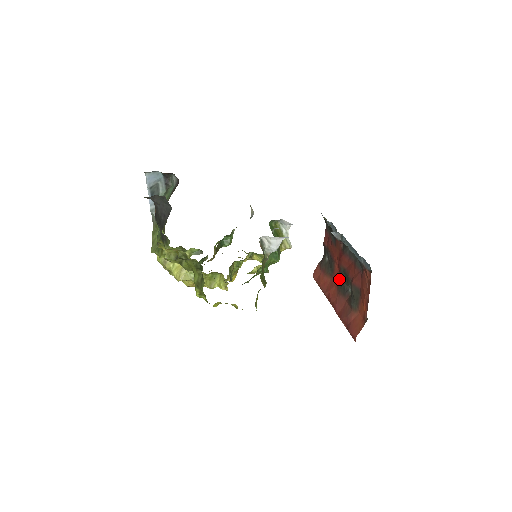
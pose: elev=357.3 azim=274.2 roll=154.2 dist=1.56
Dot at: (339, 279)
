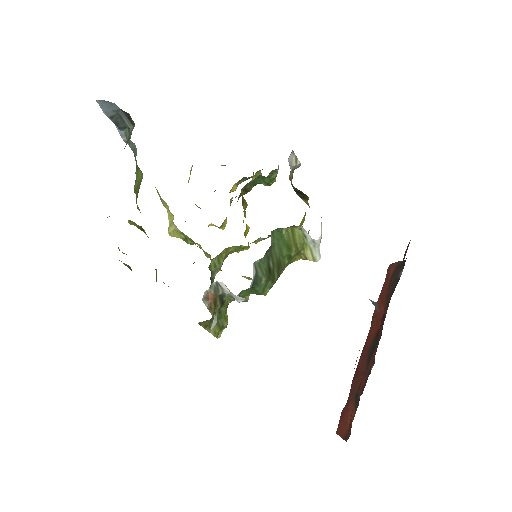
Dot at: occluded
